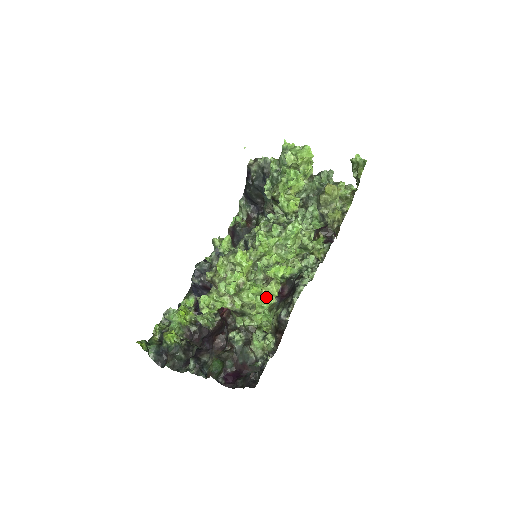
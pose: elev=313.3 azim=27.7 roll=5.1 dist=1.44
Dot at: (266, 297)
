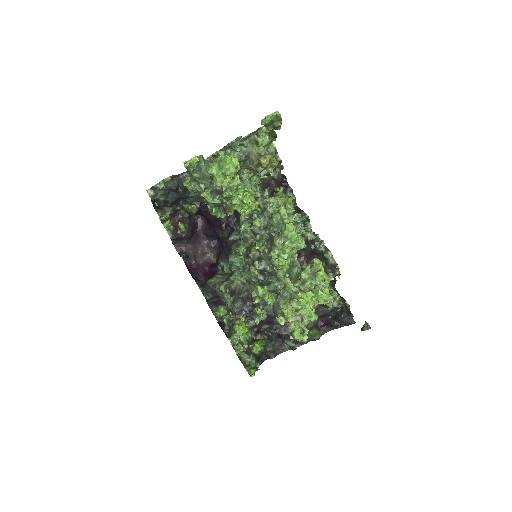
Dot at: (323, 288)
